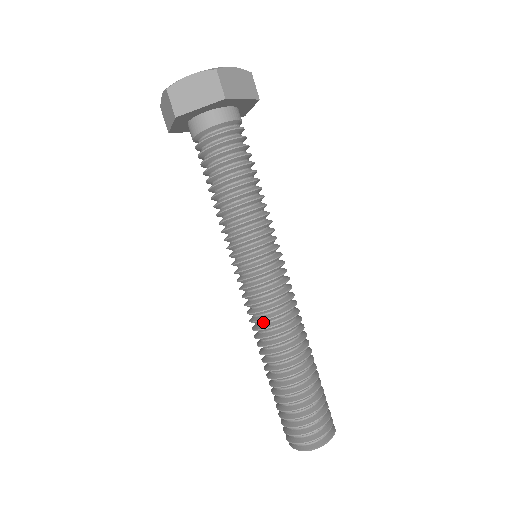
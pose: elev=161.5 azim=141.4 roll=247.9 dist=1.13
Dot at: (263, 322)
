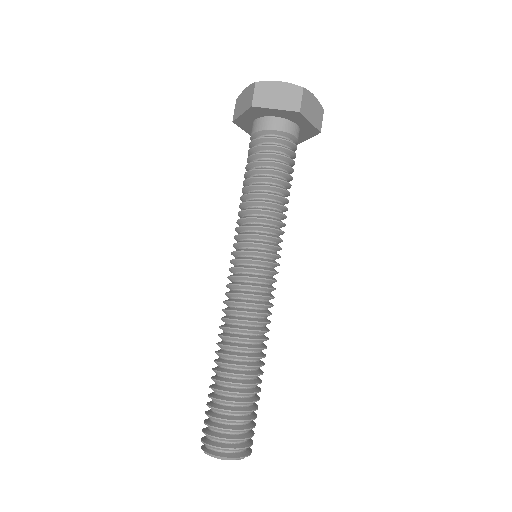
Dot at: (237, 314)
